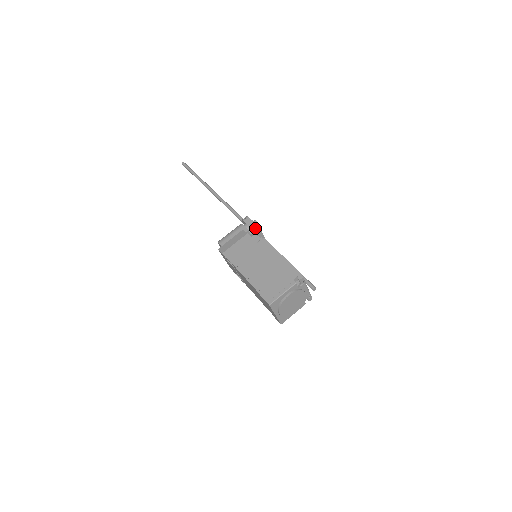
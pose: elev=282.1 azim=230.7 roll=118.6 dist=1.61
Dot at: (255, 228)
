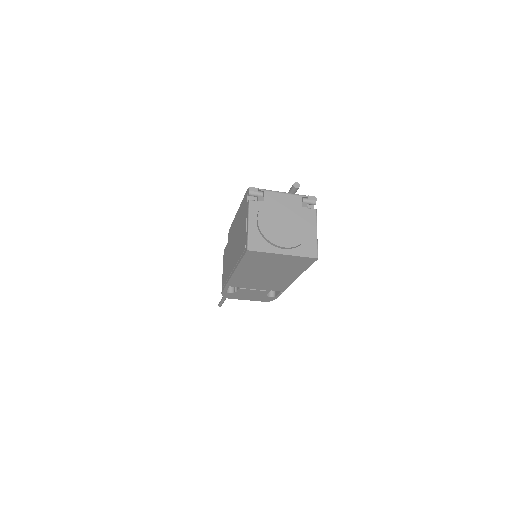
Dot at: occluded
